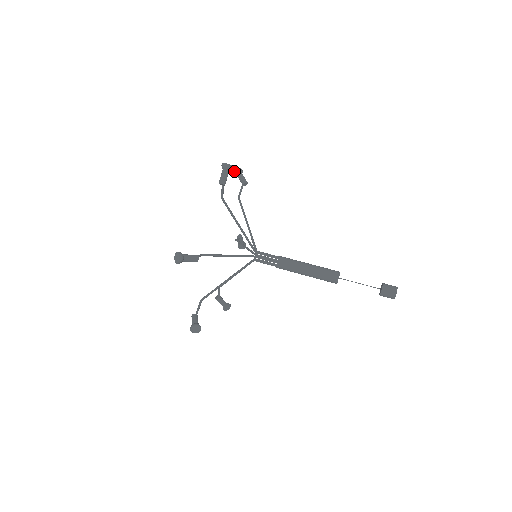
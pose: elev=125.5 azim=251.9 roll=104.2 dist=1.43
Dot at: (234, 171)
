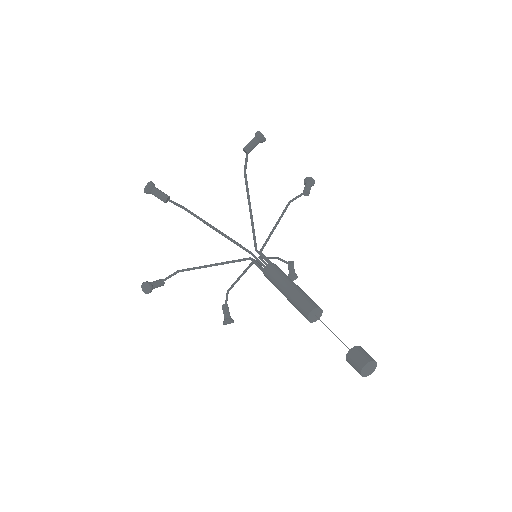
Dot at: (305, 178)
